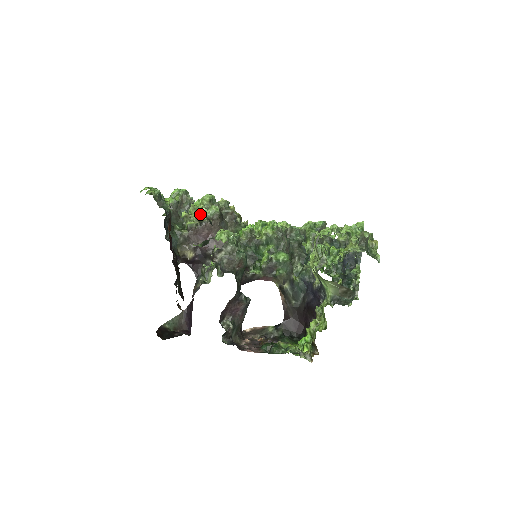
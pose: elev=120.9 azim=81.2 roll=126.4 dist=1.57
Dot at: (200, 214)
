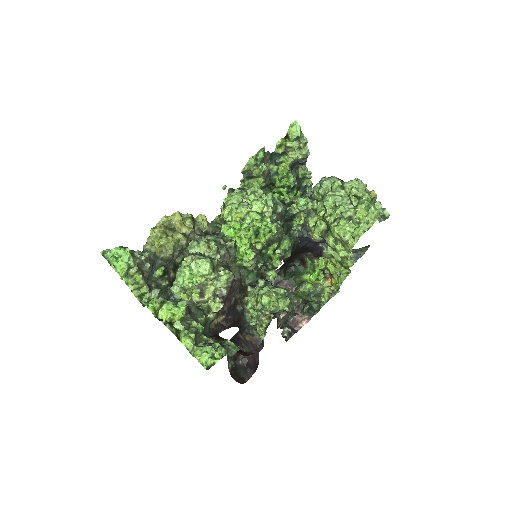
Dot at: (214, 290)
